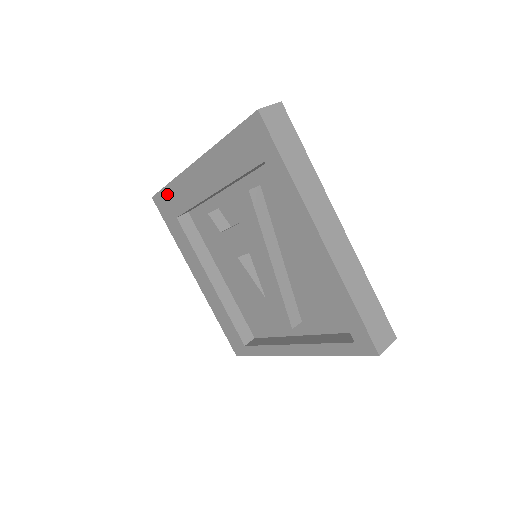
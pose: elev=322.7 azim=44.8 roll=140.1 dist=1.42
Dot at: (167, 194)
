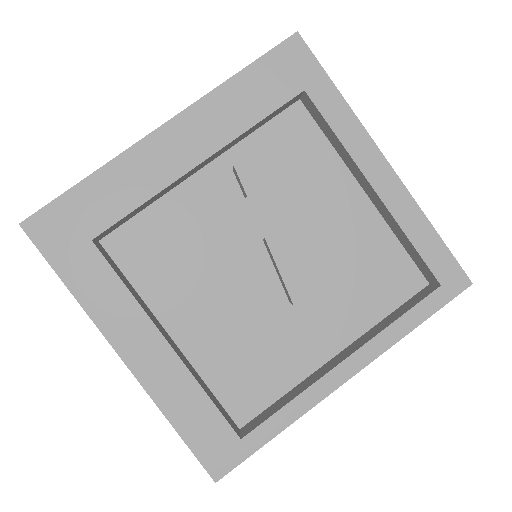
Dot at: (74, 201)
